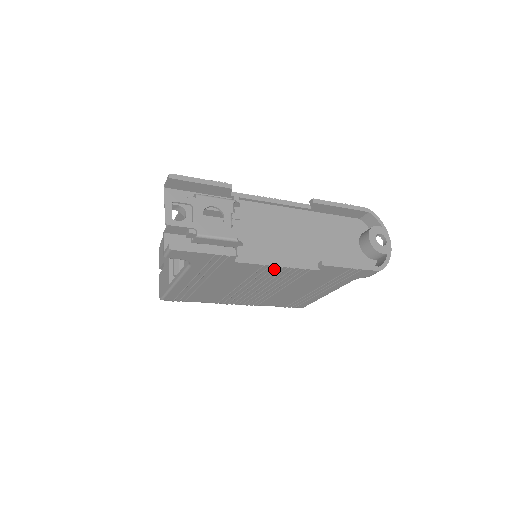
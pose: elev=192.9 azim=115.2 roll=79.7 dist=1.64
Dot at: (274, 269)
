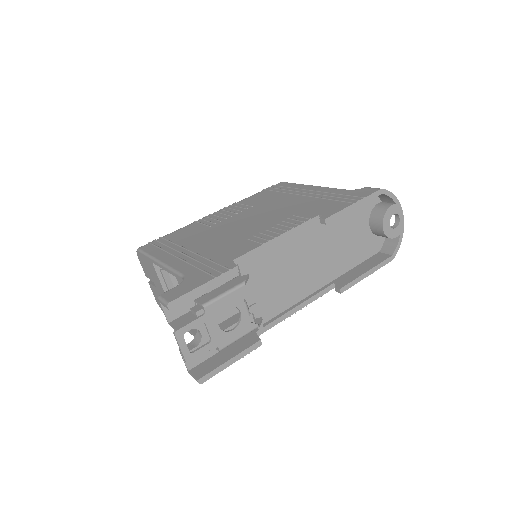
Dot at: occluded
